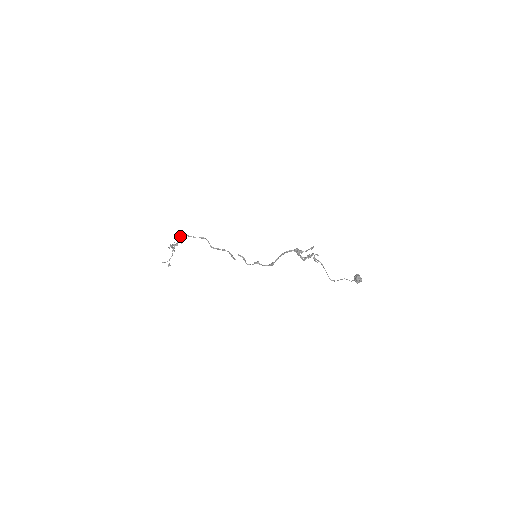
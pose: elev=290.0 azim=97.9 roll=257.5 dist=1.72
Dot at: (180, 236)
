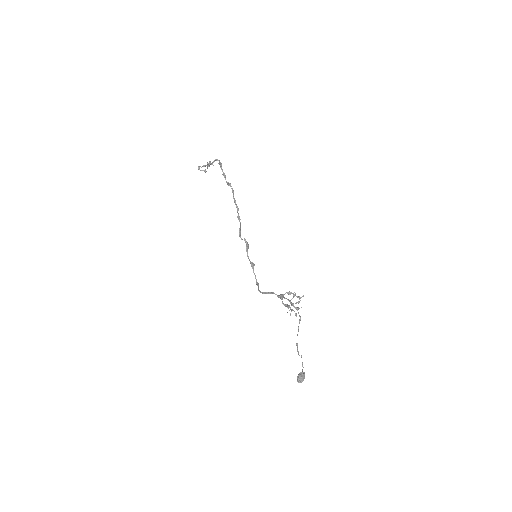
Dot at: (216, 159)
